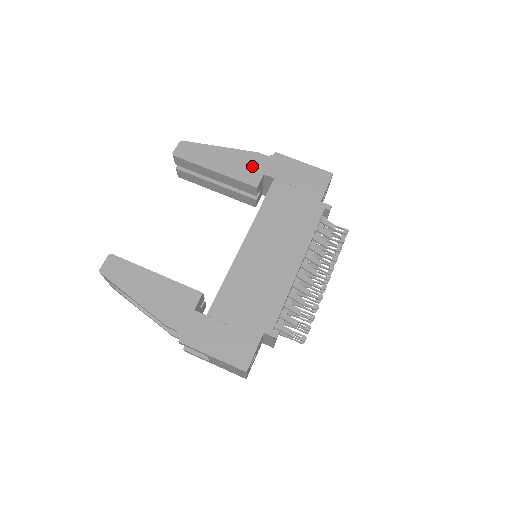
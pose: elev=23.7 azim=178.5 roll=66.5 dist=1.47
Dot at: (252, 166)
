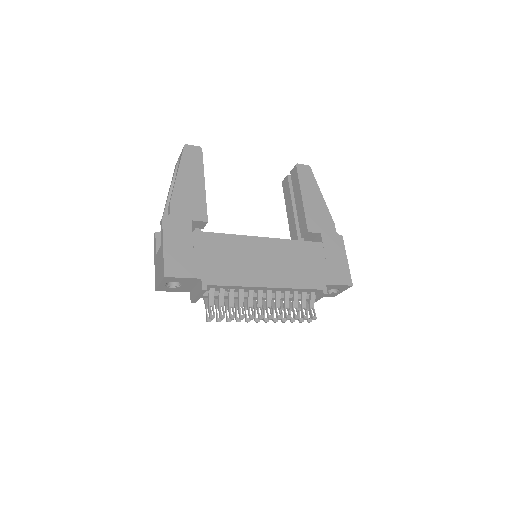
Dot at: (322, 222)
